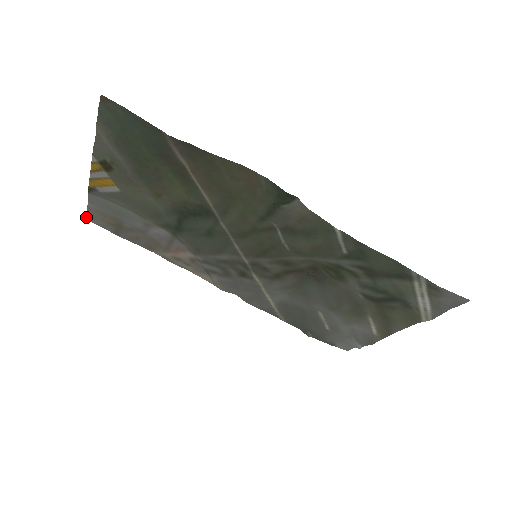
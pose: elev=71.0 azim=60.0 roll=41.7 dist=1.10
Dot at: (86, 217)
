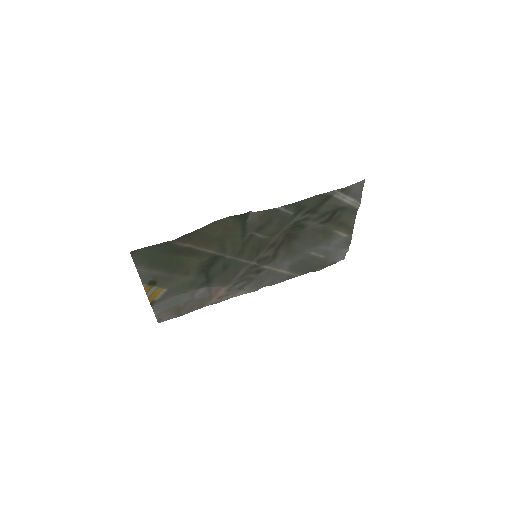
Dot at: occluded
